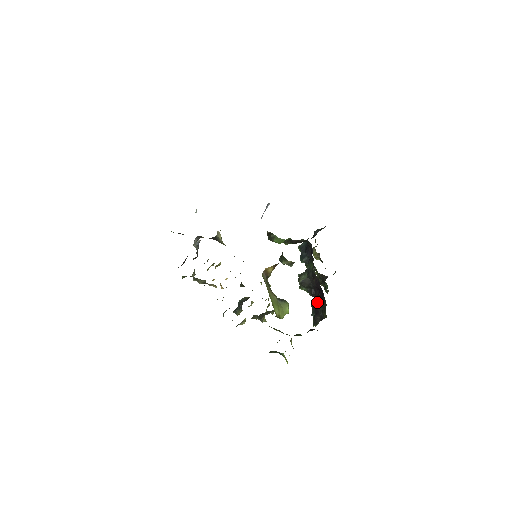
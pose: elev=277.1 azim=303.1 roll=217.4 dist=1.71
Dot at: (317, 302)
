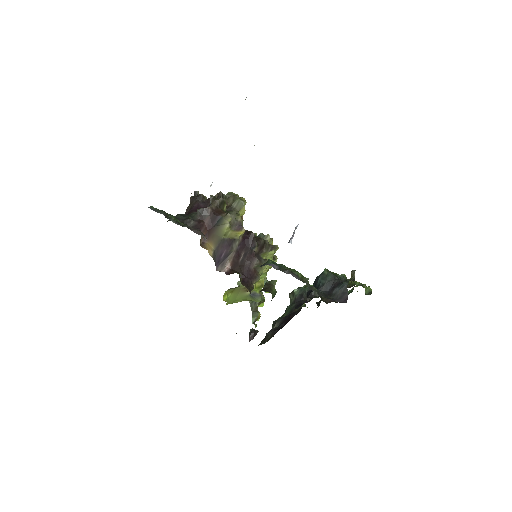
Dot at: (289, 316)
